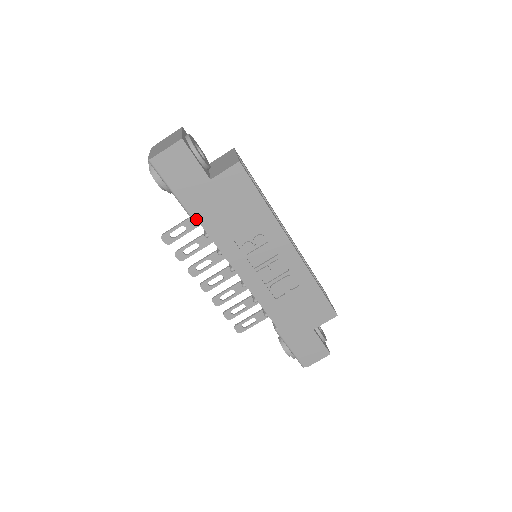
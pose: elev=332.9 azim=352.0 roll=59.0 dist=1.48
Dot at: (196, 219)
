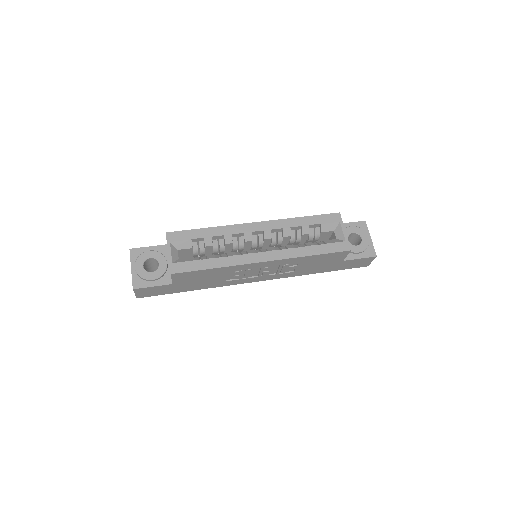
Dot at: occluded
